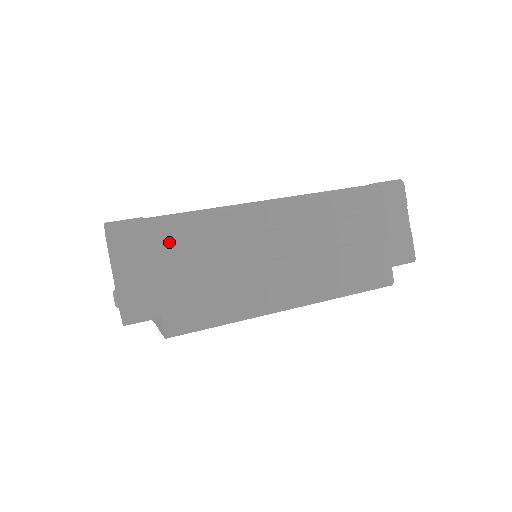
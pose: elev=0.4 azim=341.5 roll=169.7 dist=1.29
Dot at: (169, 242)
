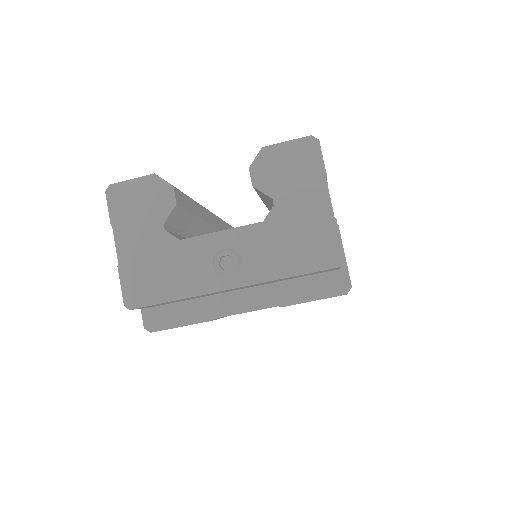
Dot at: occluded
